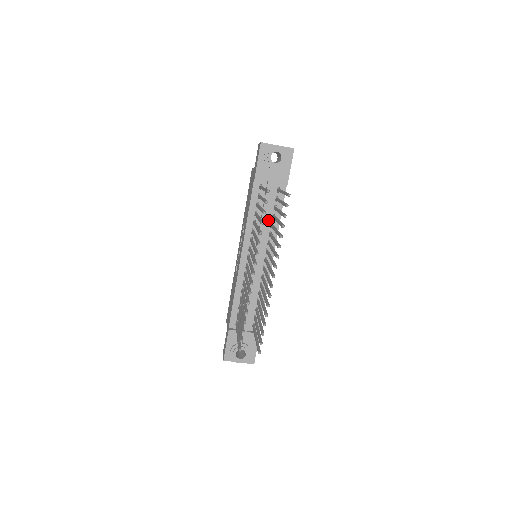
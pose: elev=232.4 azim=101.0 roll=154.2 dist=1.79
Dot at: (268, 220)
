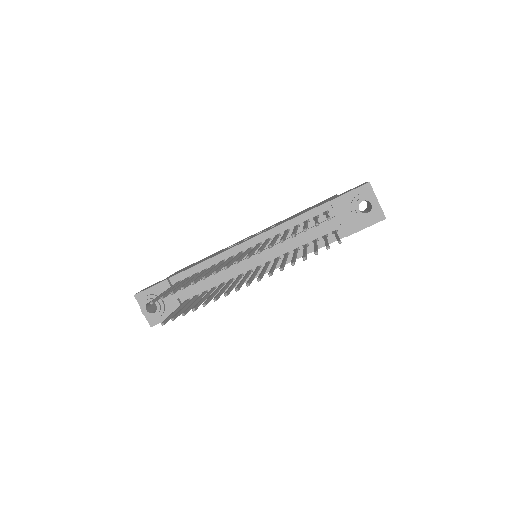
Dot at: (299, 243)
